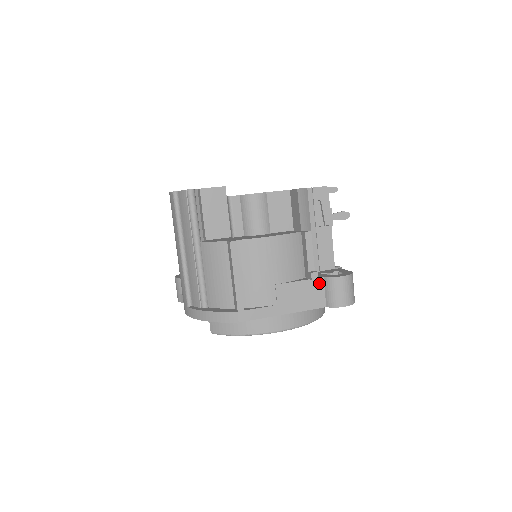
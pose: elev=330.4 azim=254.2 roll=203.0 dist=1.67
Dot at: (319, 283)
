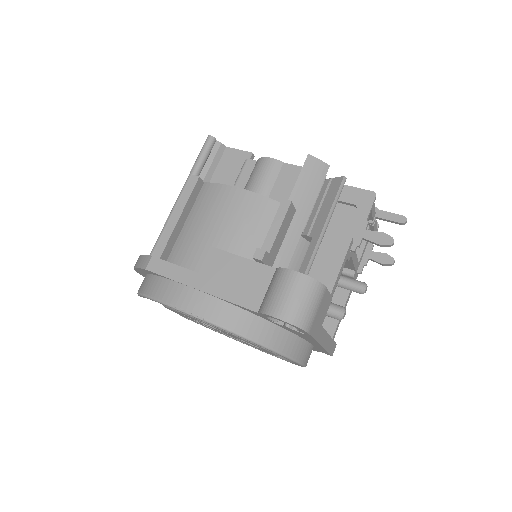
Dot at: (266, 273)
